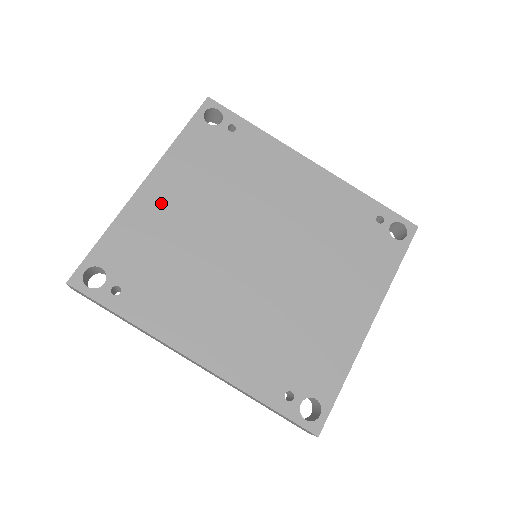
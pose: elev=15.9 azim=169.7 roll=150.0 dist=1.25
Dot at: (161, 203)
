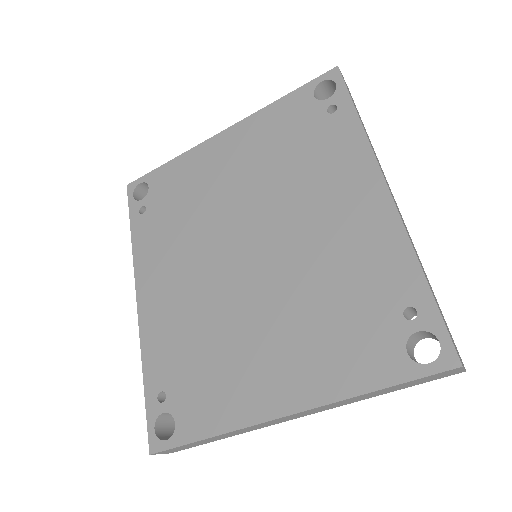
Dot at: (218, 157)
